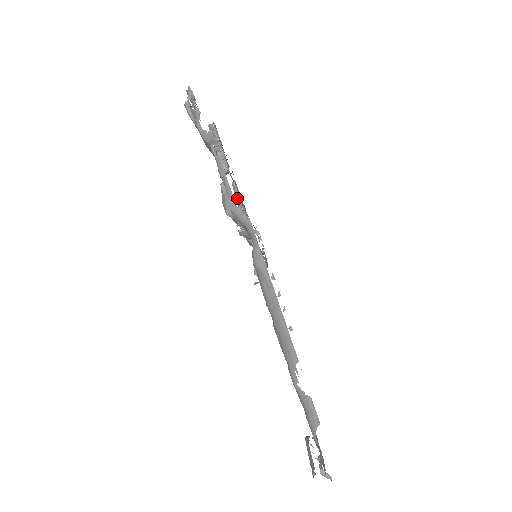
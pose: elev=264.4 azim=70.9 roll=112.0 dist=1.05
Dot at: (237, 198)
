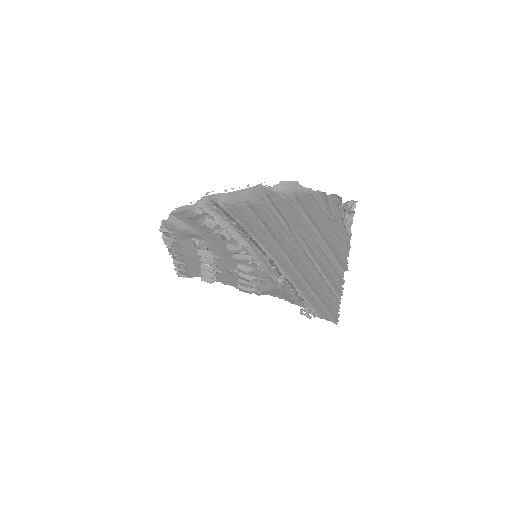
Dot at: occluded
